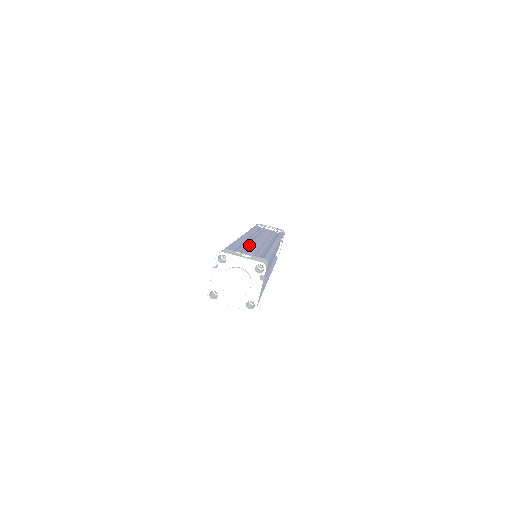
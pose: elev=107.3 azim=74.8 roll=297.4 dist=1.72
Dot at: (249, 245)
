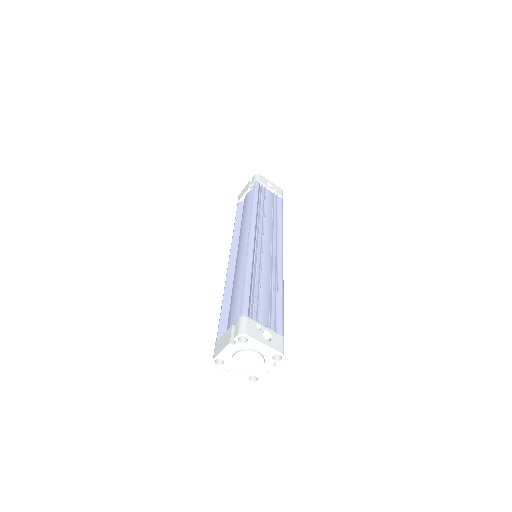
Dot at: (261, 275)
